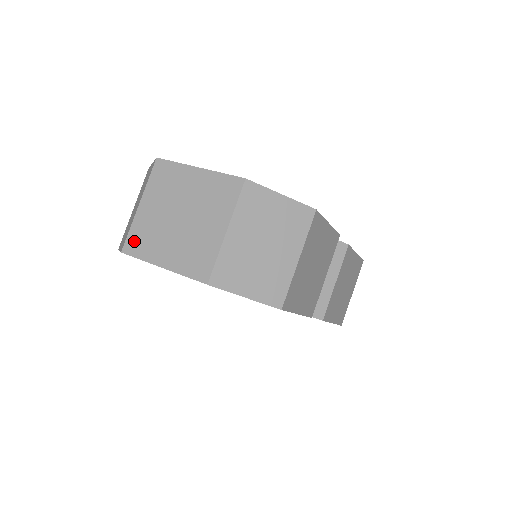
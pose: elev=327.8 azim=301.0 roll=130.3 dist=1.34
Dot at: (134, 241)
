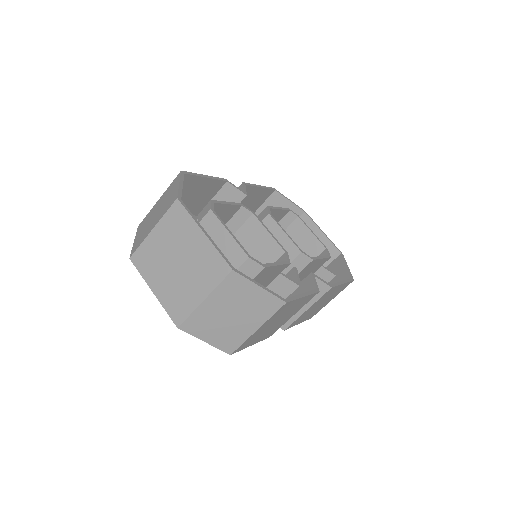
Dot at: (140, 257)
